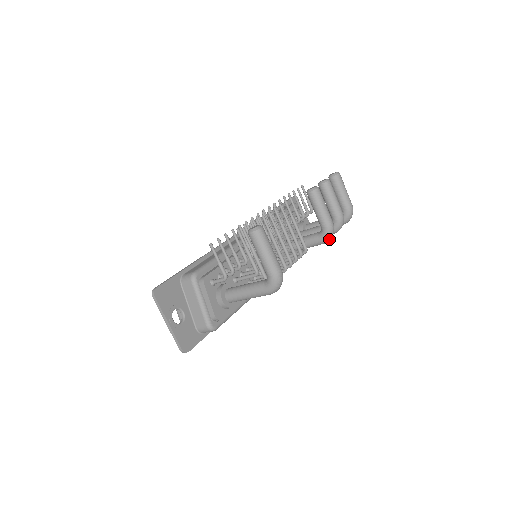
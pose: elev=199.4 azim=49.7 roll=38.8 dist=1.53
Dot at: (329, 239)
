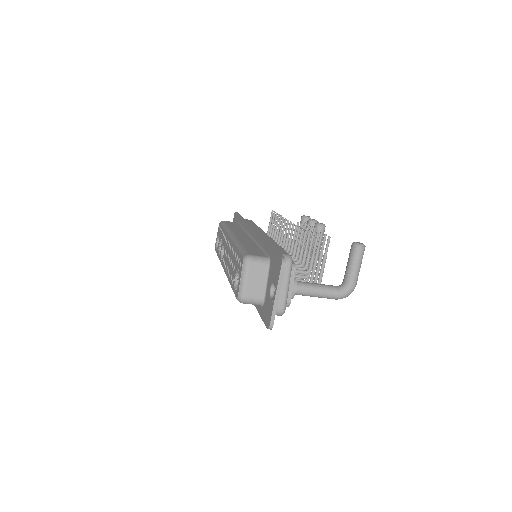
Dot at: occluded
